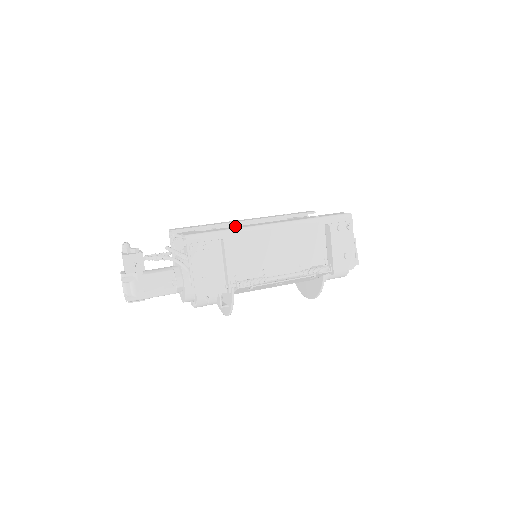
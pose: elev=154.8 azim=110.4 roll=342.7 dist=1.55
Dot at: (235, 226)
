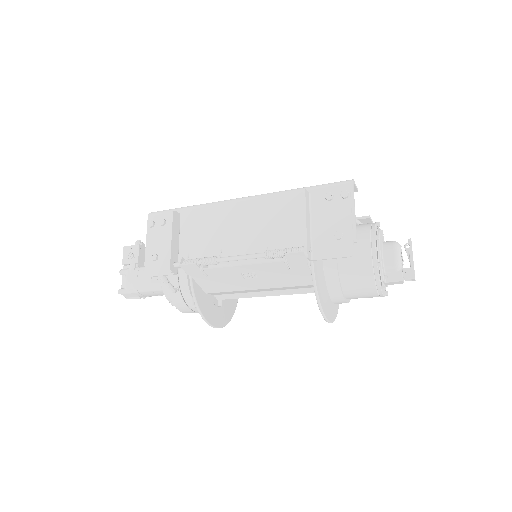
Dot at: occluded
